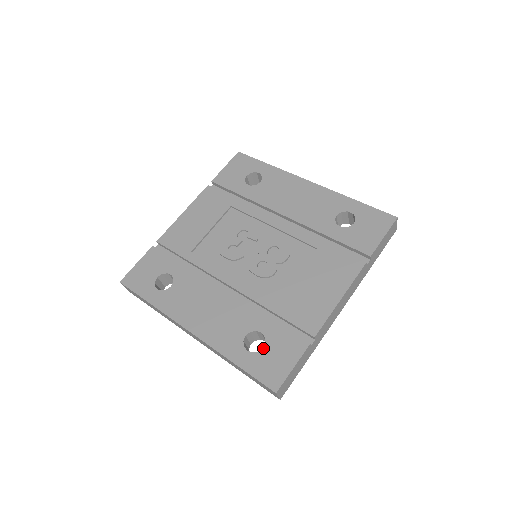
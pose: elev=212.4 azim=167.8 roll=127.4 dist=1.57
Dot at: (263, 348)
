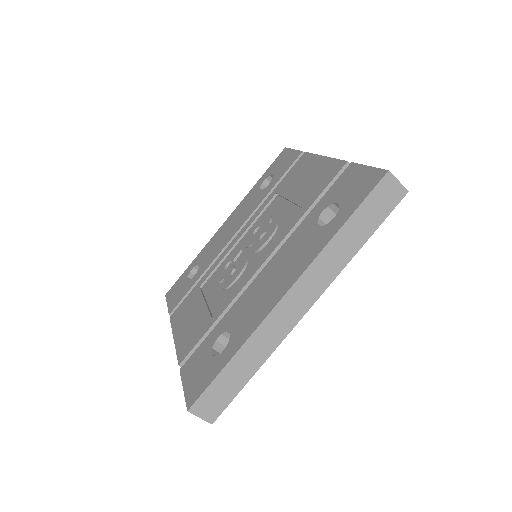
Dot at: (338, 203)
